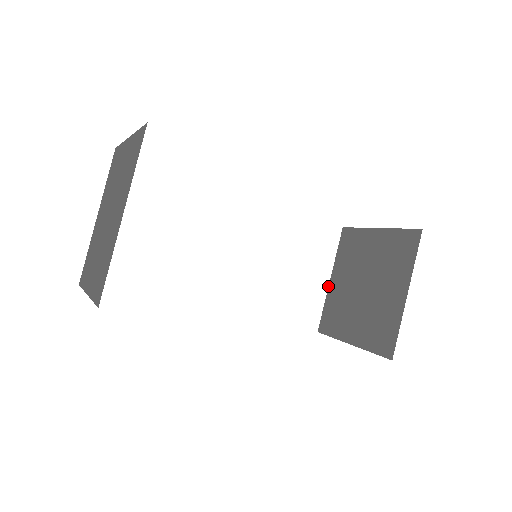
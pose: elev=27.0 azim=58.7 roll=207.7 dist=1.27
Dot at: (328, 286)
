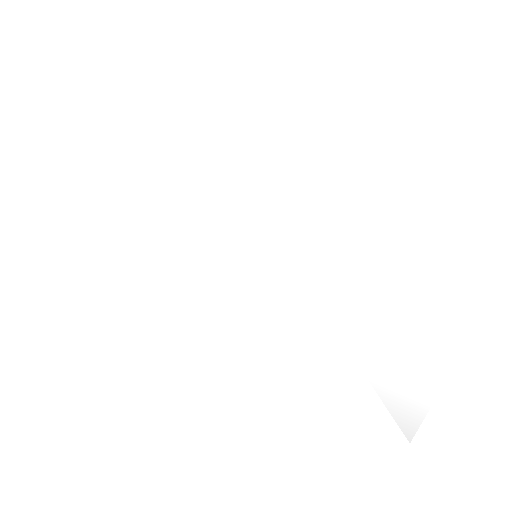
Dot at: occluded
